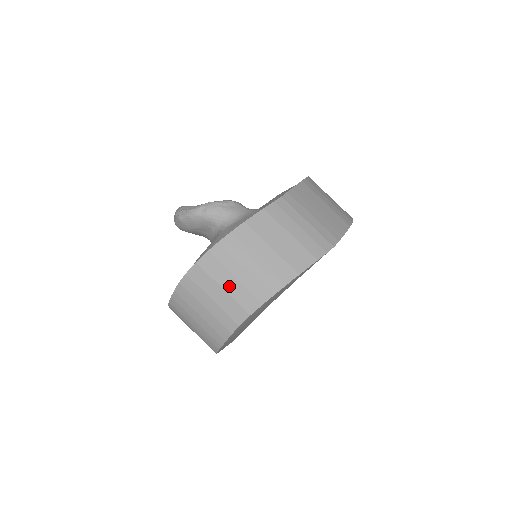
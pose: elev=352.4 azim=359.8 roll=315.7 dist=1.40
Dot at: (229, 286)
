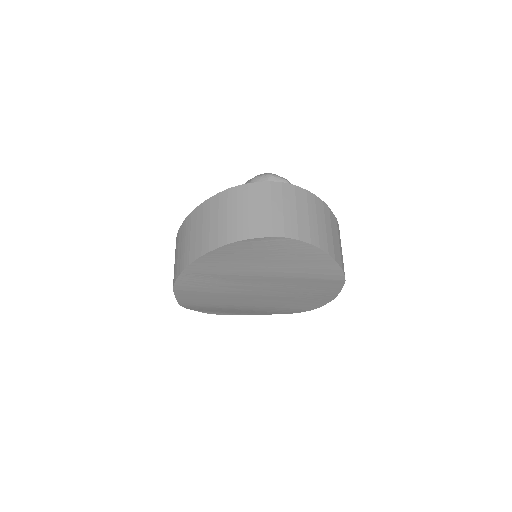
Dot at: (301, 215)
